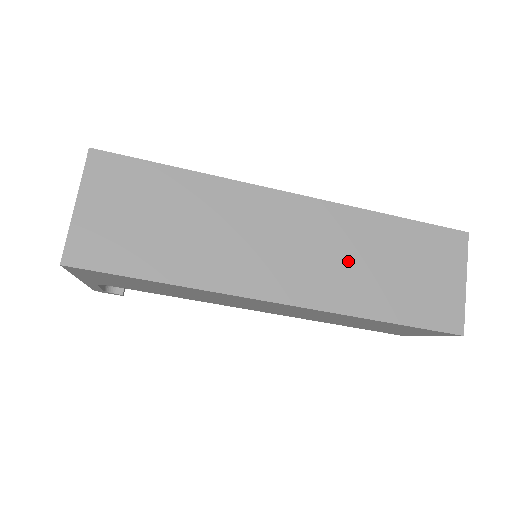
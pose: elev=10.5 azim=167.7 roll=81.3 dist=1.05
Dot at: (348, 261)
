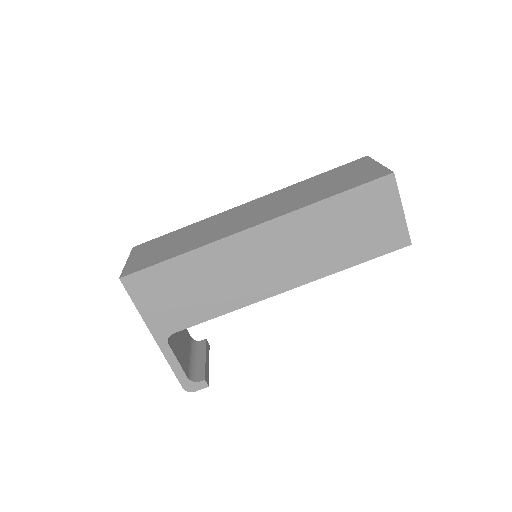
Dot at: (292, 198)
